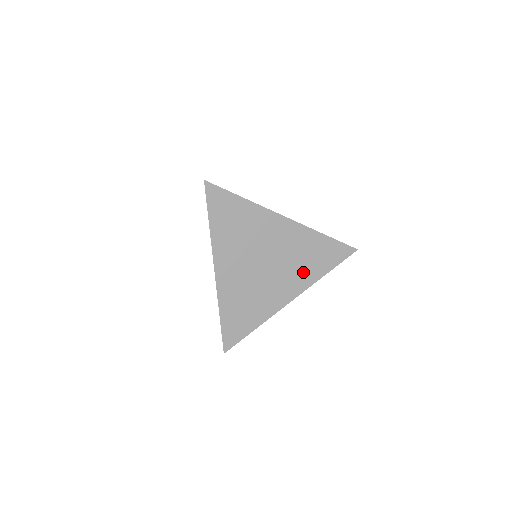
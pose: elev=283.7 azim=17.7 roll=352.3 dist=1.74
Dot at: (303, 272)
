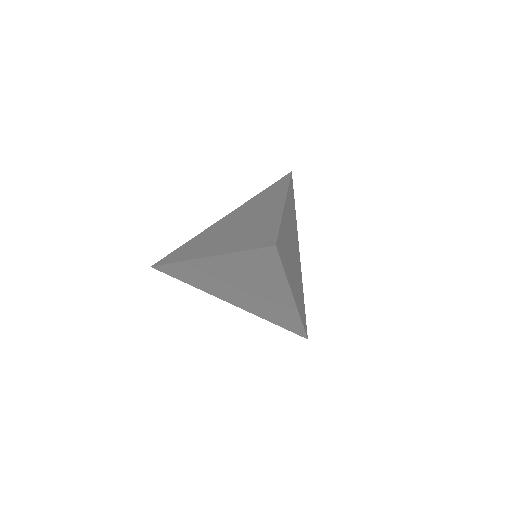
Dot at: (295, 227)
